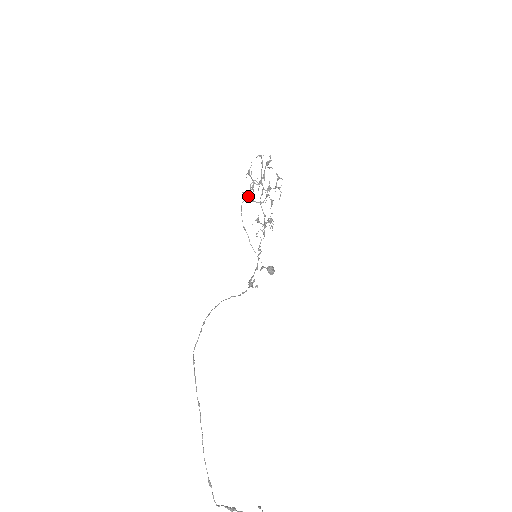
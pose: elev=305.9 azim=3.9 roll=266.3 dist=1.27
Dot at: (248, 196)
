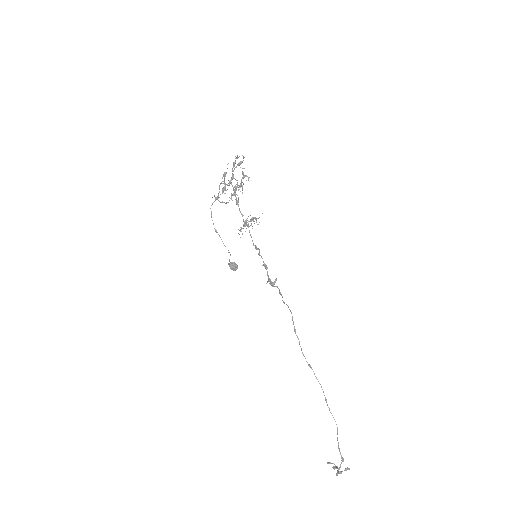
Dot at: occluded
